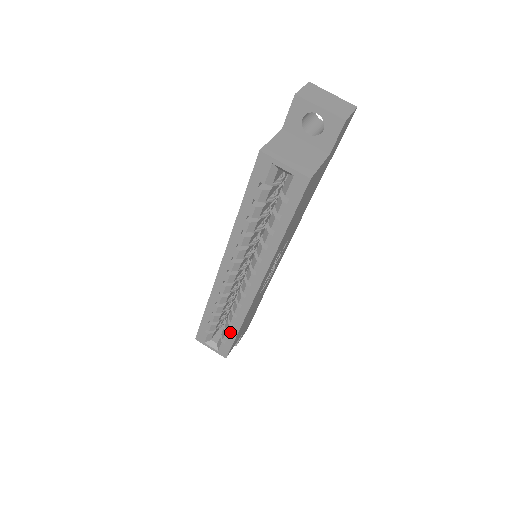
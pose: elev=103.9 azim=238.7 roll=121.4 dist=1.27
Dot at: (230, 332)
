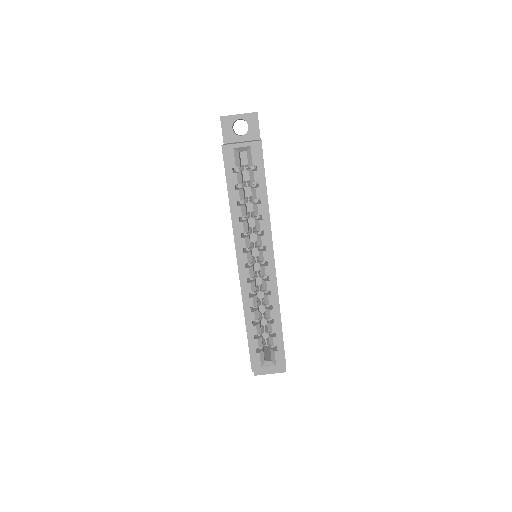
Dot at: (275, 331)
